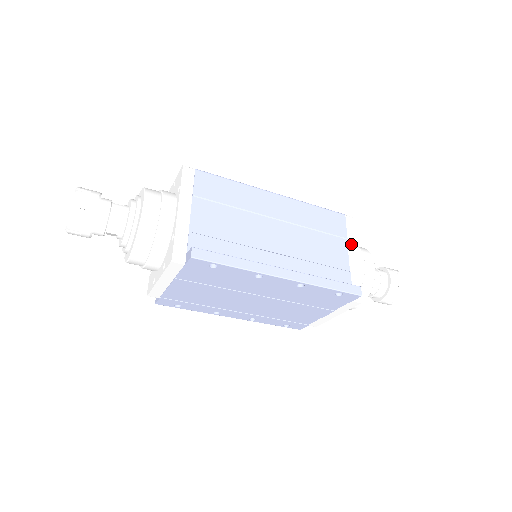
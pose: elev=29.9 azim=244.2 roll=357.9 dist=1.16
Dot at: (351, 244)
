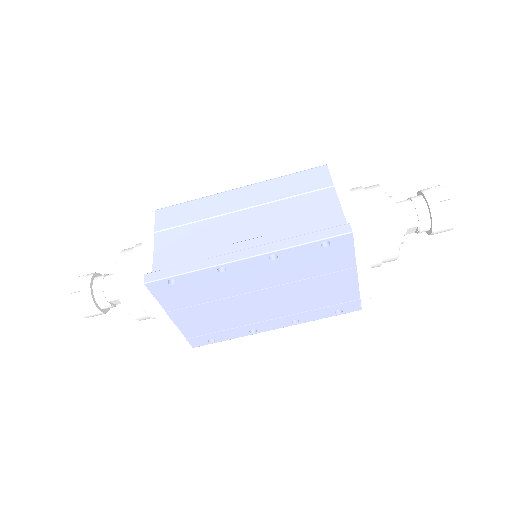
Dot at: (341, 188)
